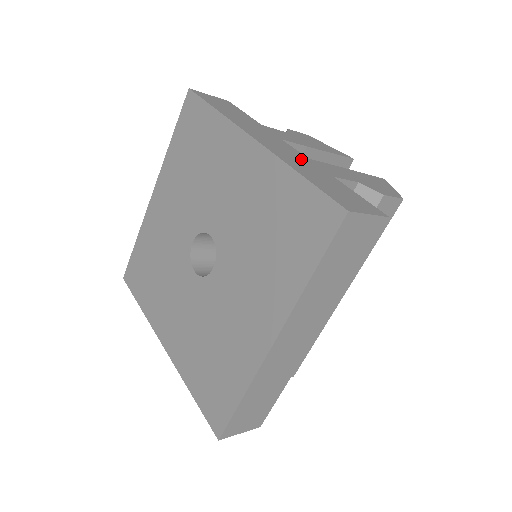
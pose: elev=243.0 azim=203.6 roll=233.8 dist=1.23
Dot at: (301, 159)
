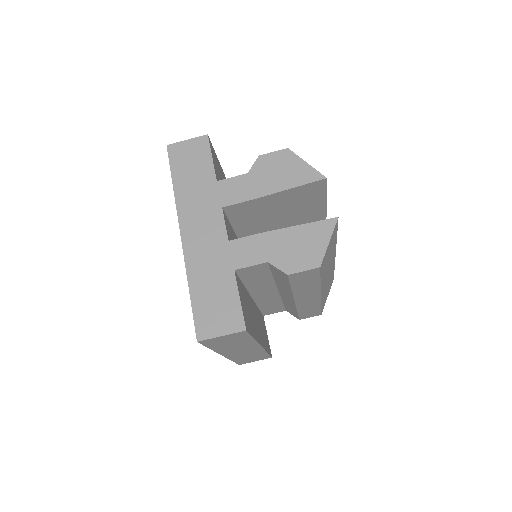
Dot at: (215, 251)
